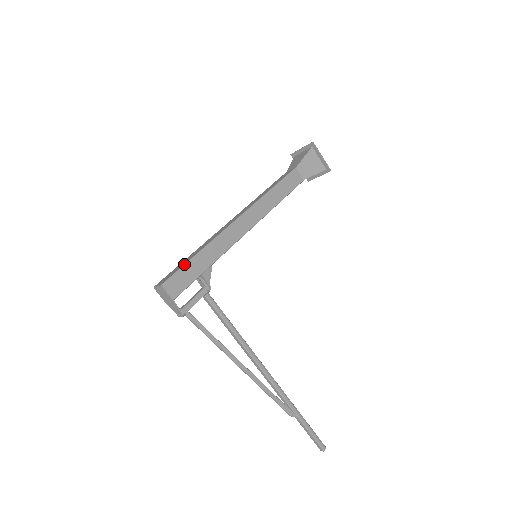
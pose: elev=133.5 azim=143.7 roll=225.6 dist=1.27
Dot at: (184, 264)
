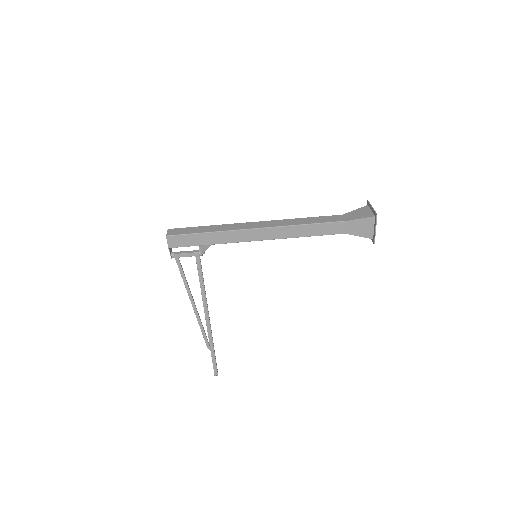
Dot at: (191, 233)
